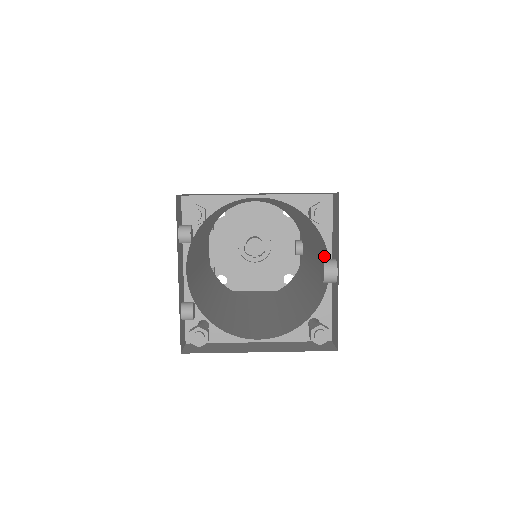
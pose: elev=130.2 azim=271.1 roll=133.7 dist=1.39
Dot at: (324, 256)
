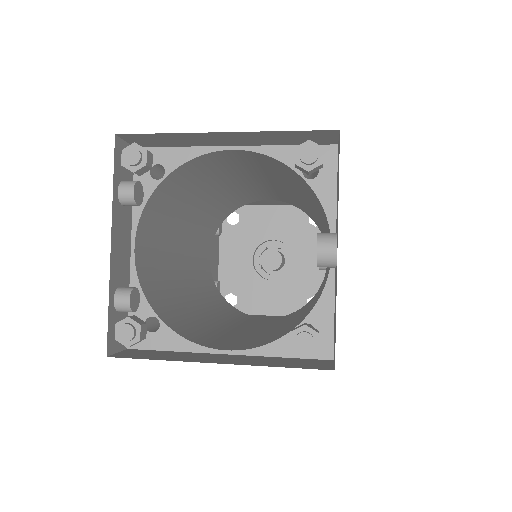
Dot at: occluded
